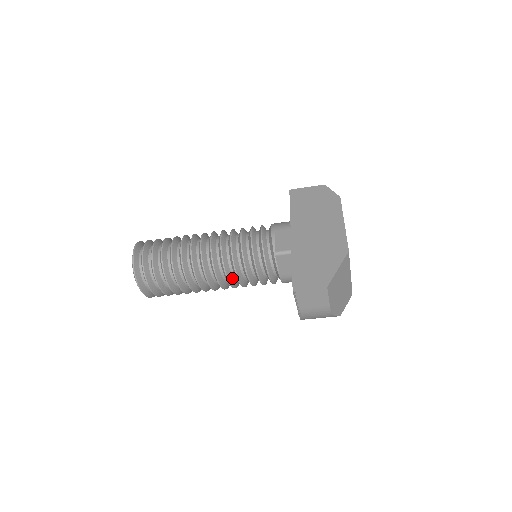
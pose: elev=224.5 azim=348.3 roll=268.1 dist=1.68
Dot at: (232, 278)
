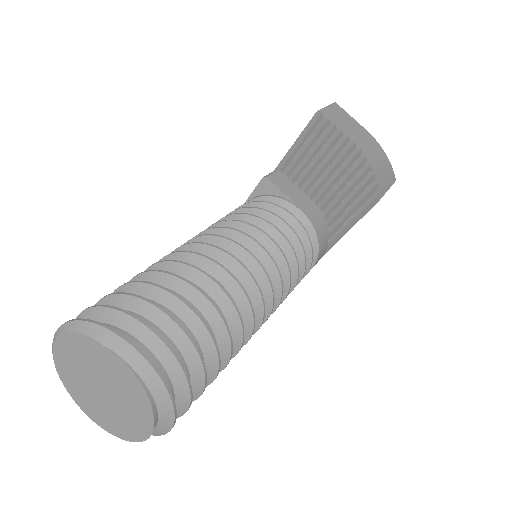
Dot at: occluded
